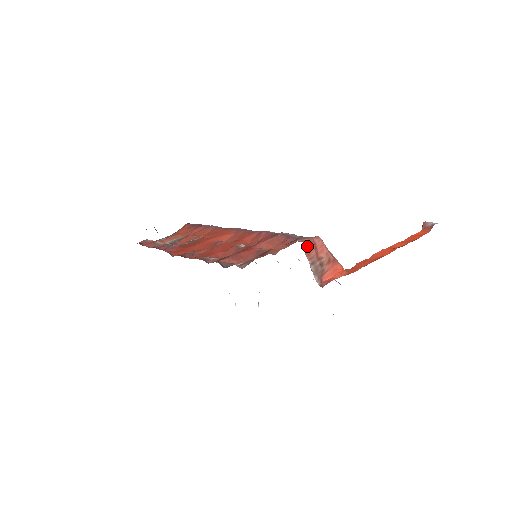
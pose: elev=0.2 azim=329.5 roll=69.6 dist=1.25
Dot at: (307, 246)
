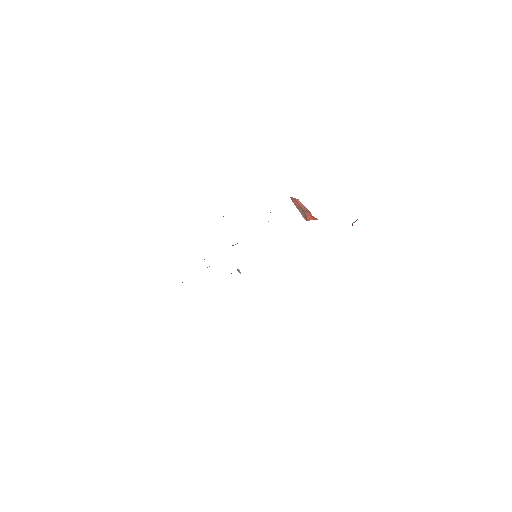
Dot at: (292, 199)
